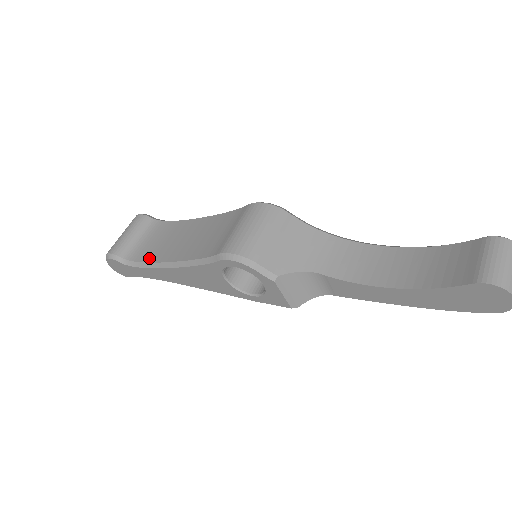
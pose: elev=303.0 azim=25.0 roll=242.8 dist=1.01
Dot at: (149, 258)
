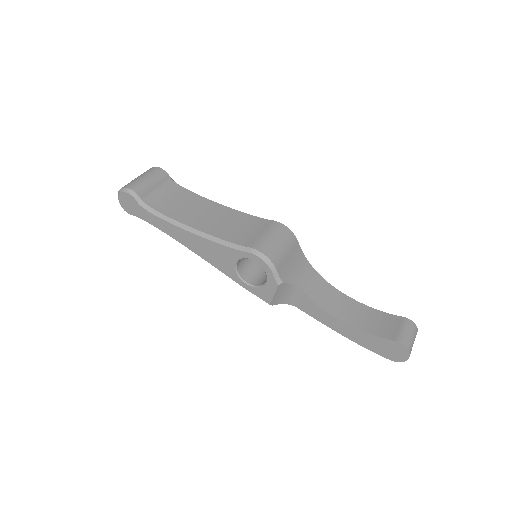
Dot at: (168, 213)
